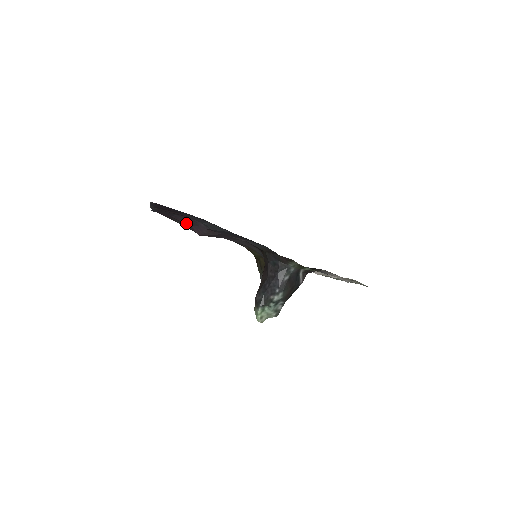
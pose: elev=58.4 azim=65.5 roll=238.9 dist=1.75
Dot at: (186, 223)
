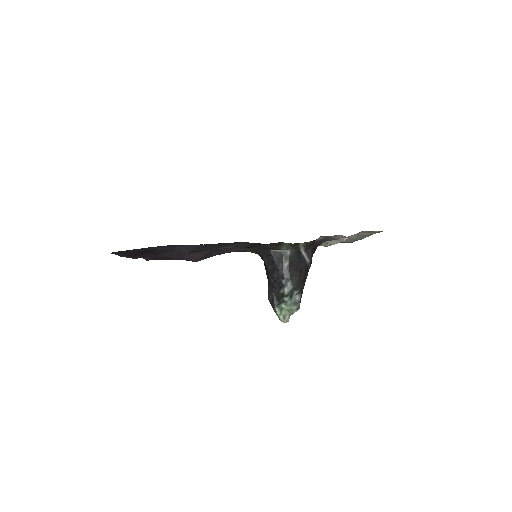
Dot at: (176, 256)
